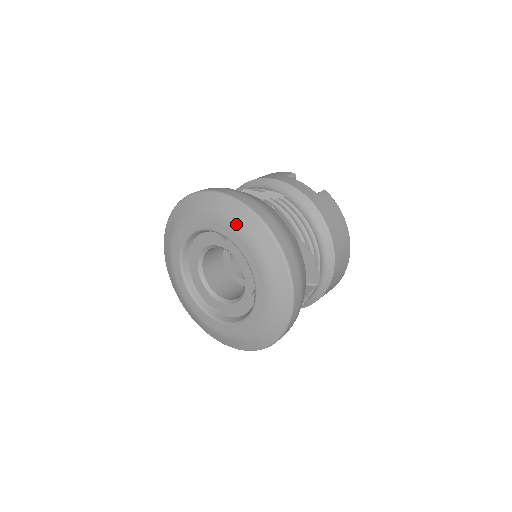
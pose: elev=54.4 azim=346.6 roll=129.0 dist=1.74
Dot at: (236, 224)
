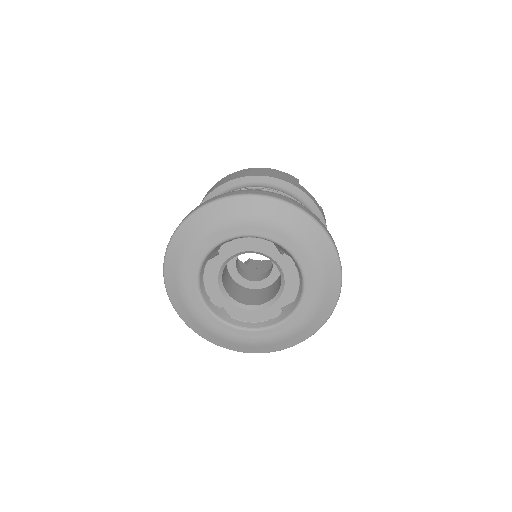
Dot at: (313, 248)
